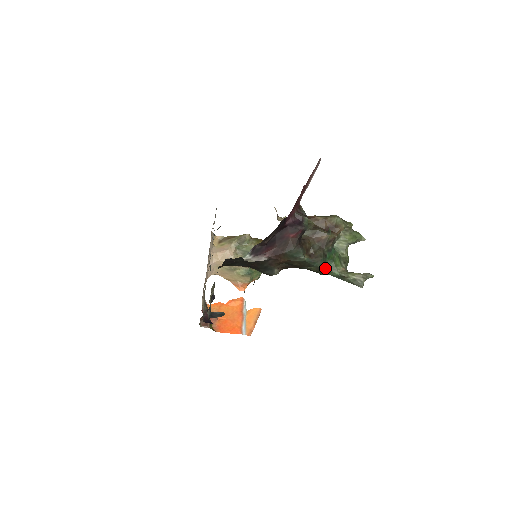
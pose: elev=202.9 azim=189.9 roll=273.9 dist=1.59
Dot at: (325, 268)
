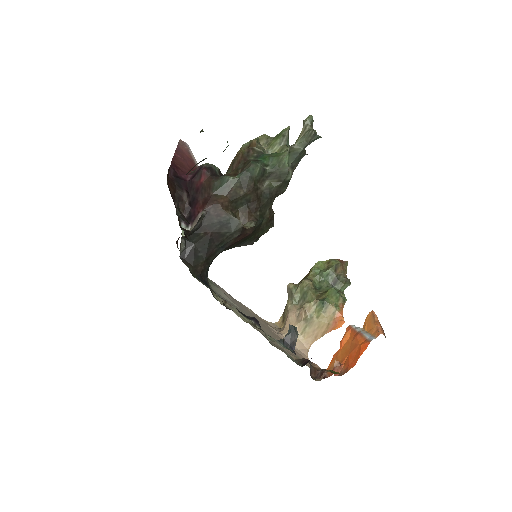
Dot at: (275, 169)
